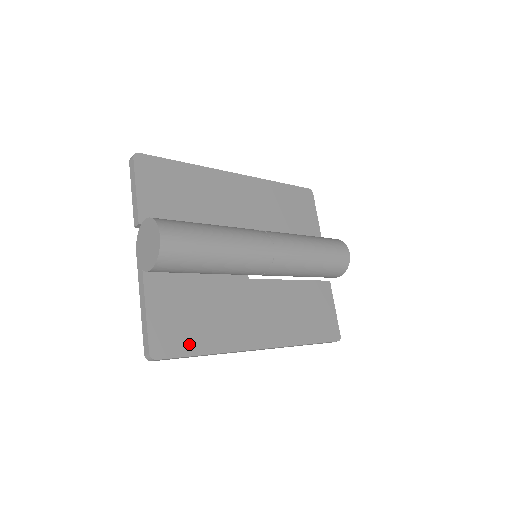
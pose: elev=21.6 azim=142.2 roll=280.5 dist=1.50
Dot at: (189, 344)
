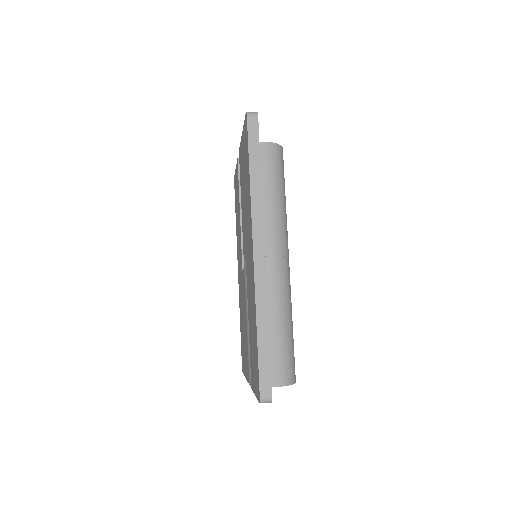
Dot at: occluded
